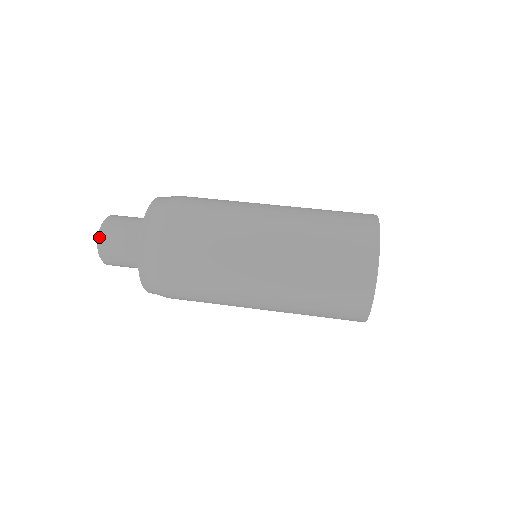
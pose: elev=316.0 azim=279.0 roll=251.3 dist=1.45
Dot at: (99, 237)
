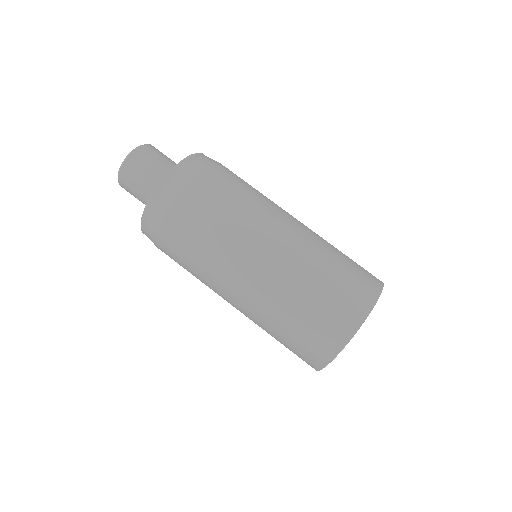
Dot at: (130, 155)
